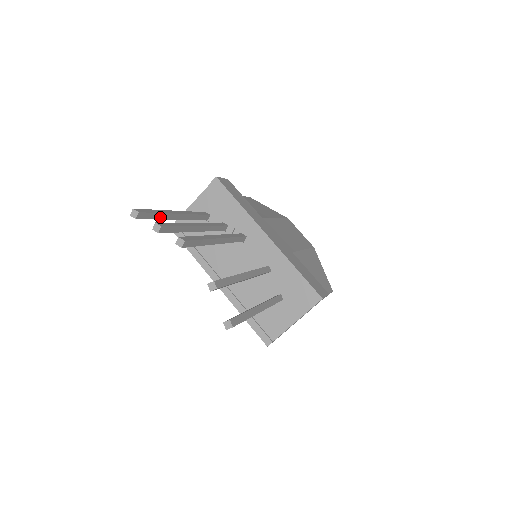
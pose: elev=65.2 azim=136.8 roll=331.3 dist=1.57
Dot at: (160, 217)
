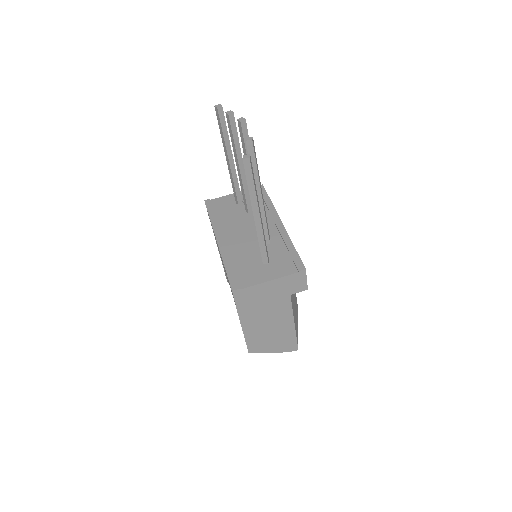
Dot at: (225, 136)
